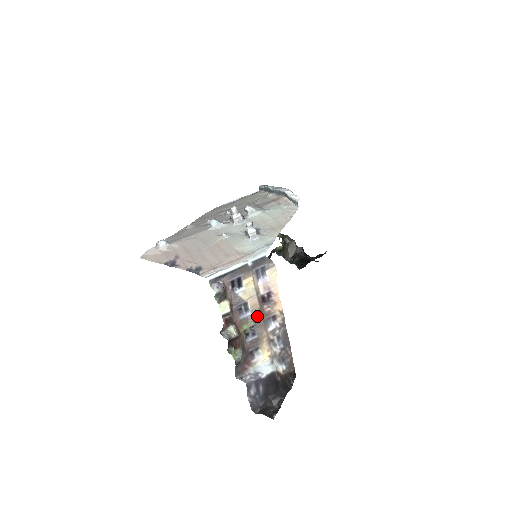
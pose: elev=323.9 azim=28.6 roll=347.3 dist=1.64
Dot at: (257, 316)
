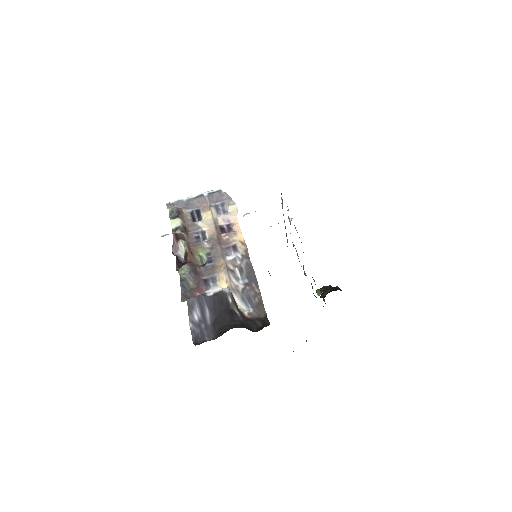
Dot at: (214, 242)
